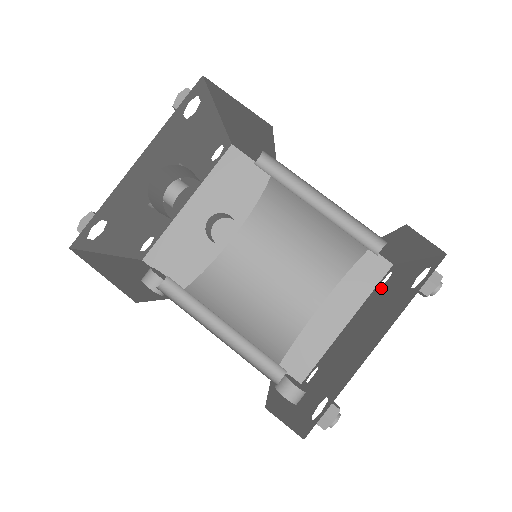
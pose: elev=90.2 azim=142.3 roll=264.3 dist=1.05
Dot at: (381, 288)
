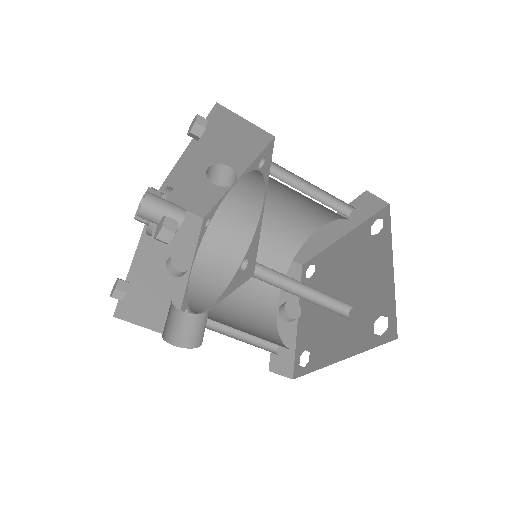
Dot at: (370, 240)
